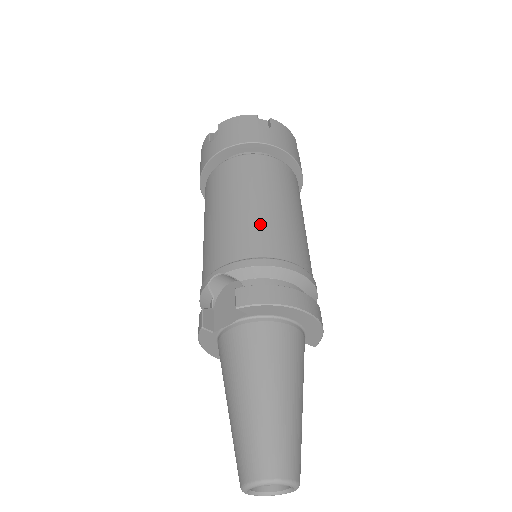
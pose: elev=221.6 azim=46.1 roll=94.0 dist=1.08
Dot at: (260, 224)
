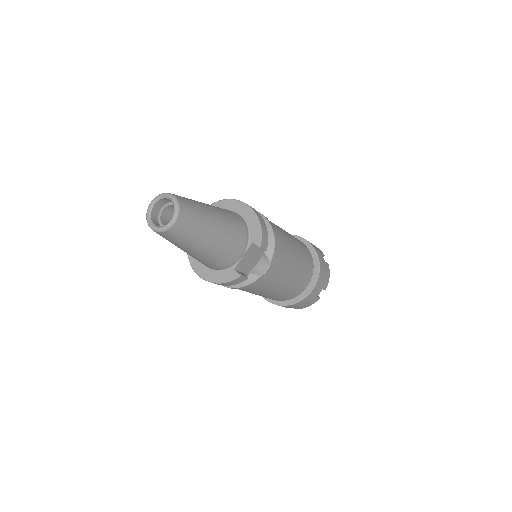
Dot at: occluded
